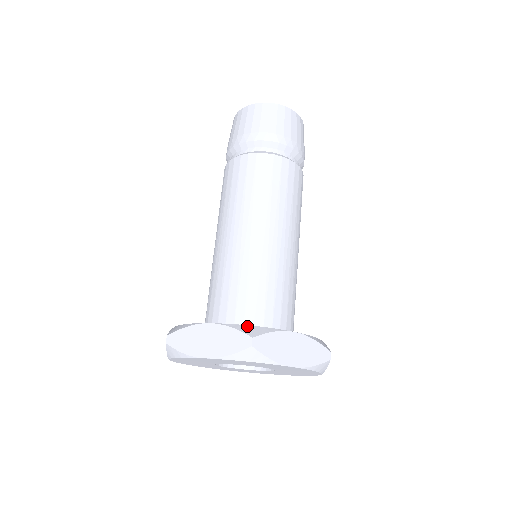
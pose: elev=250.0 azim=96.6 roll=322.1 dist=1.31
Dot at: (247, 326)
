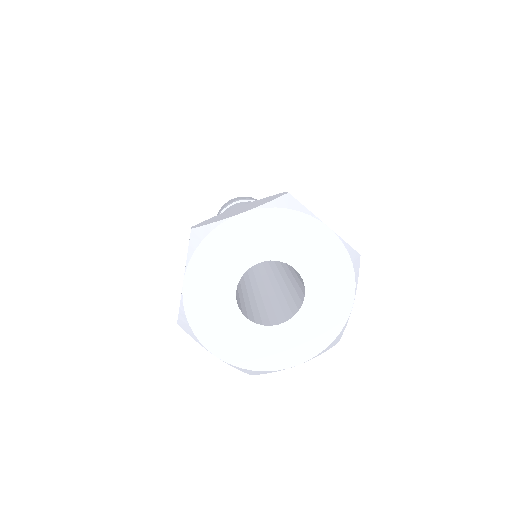
Dot at: occluded
